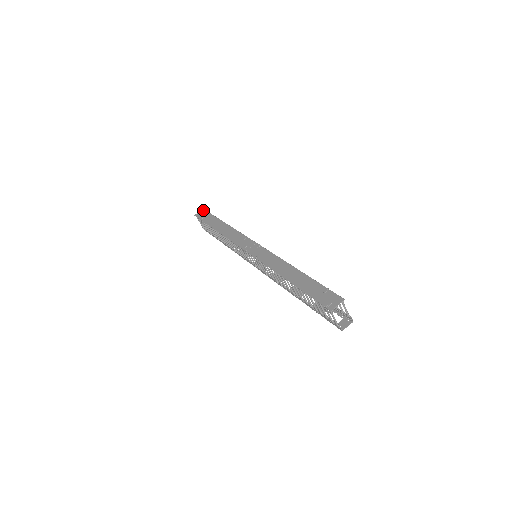
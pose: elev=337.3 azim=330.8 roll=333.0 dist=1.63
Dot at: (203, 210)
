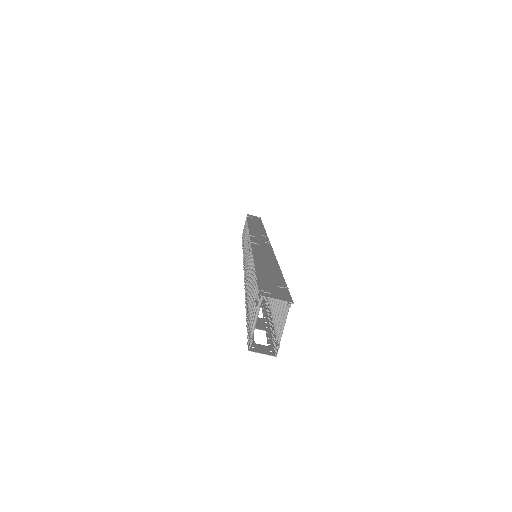
Dot at: occluded
